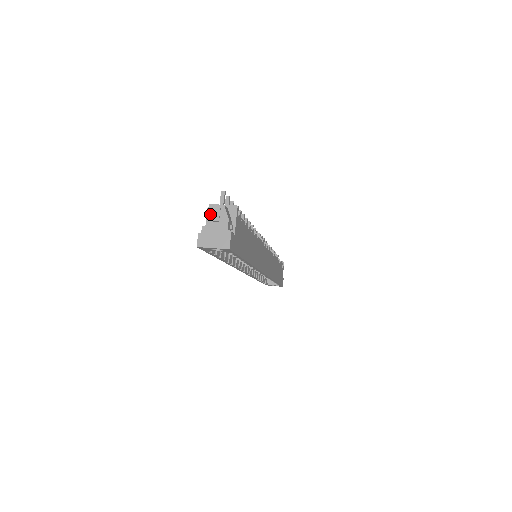
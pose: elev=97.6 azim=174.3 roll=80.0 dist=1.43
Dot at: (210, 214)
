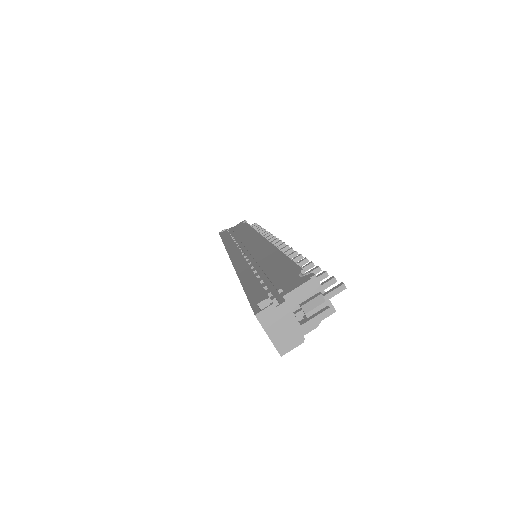
Dot at: (304, 289)
